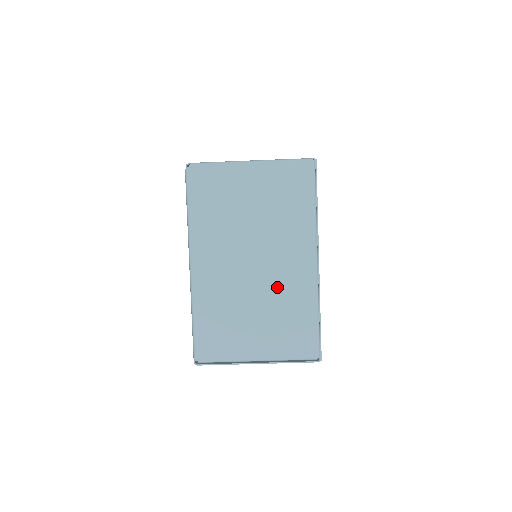
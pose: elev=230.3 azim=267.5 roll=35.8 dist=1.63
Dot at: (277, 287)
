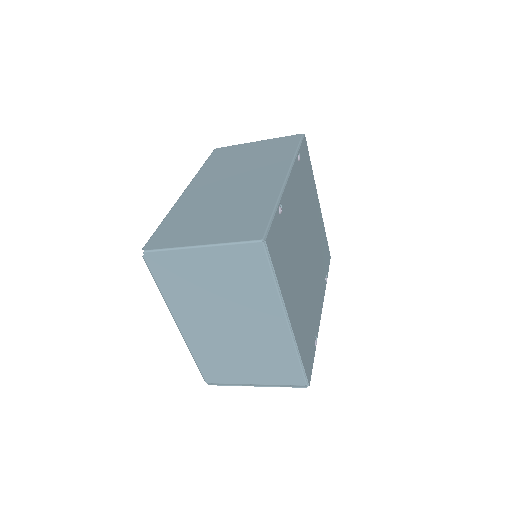
Dot at: (256, 340)
